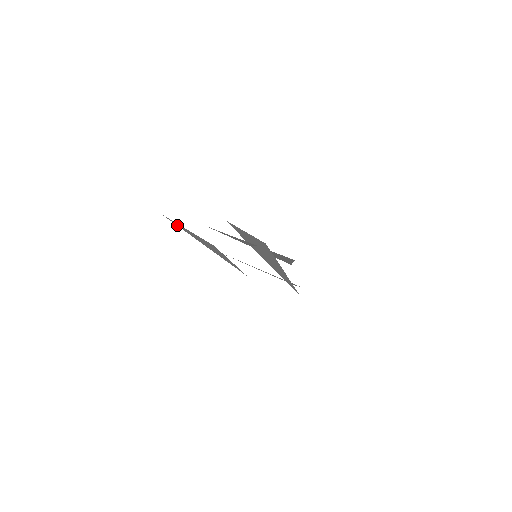
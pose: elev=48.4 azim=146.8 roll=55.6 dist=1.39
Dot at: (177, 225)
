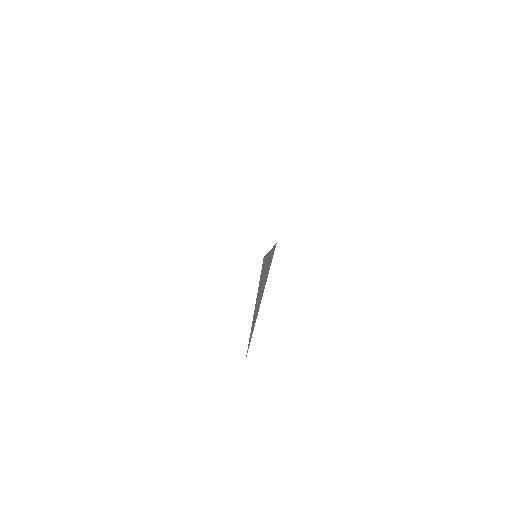
Dot at: occluded
